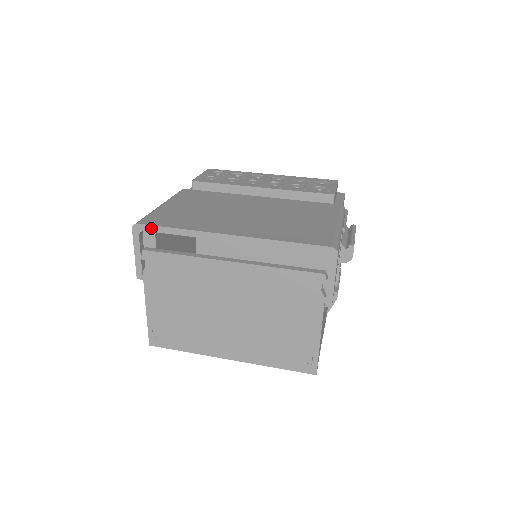
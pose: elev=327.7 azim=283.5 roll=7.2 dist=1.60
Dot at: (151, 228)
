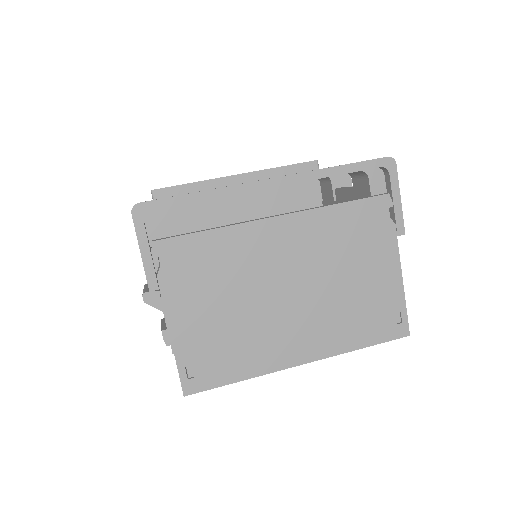
Dot at: (160, 203)
